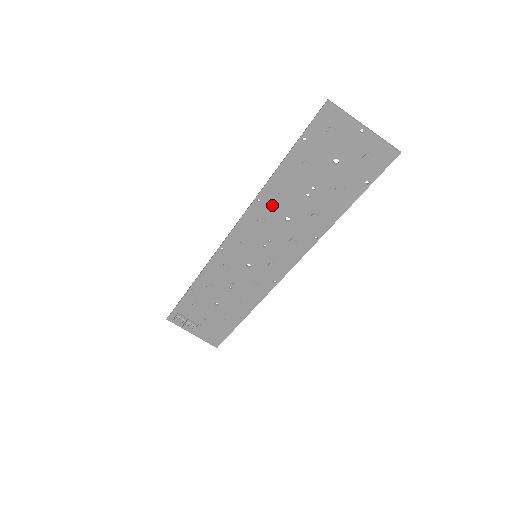
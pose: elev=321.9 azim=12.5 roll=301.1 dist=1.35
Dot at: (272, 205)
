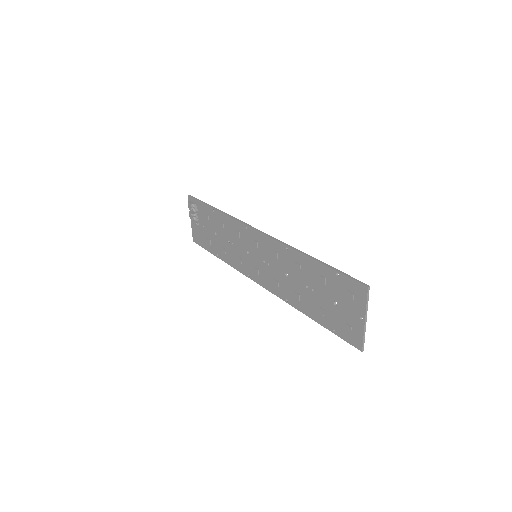
Dot at: (289, 260)
